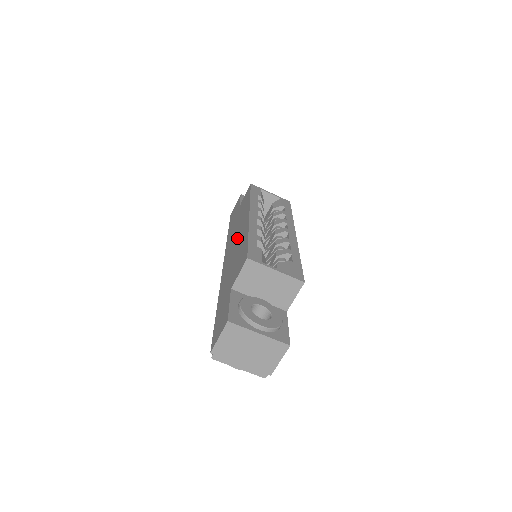
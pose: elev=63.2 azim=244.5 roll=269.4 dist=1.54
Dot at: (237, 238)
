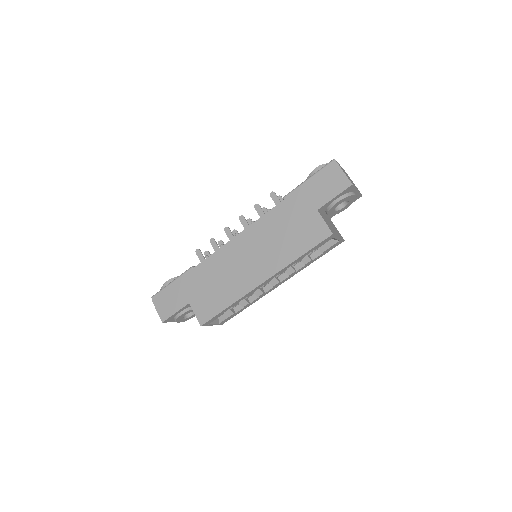
Dot at: (249, 264)
